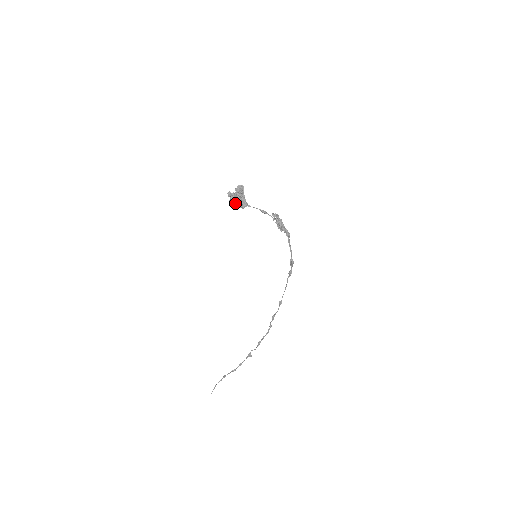
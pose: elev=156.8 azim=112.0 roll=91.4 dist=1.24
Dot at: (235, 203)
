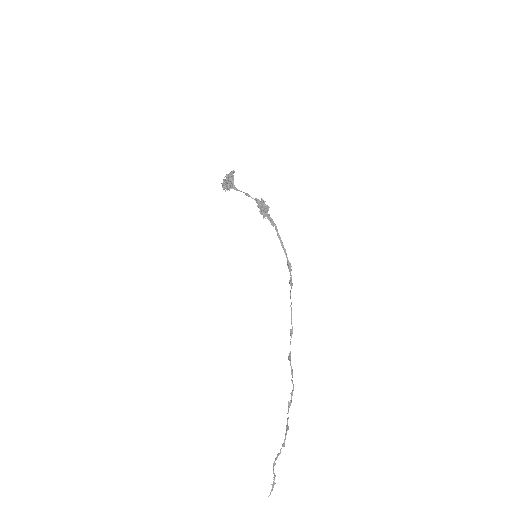
Dot at: occluded
